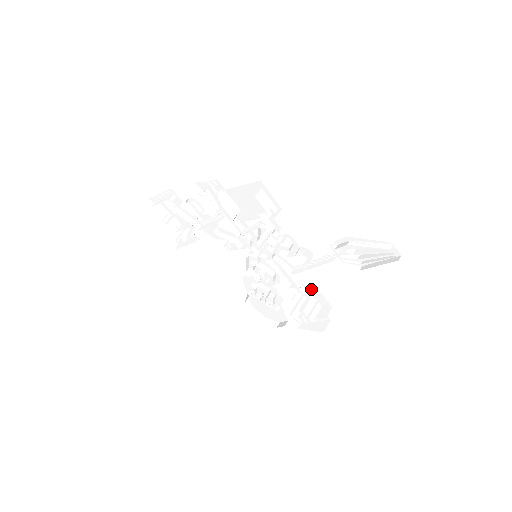
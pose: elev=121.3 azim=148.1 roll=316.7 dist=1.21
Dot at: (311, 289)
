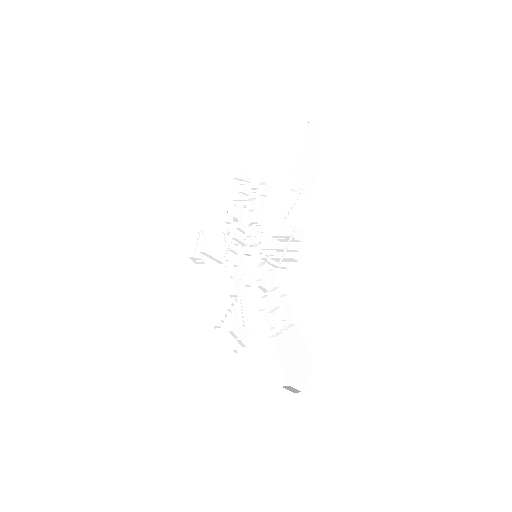
Dot at: occluded
